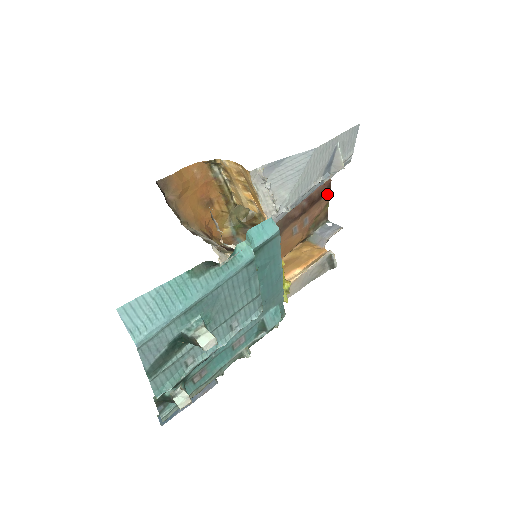
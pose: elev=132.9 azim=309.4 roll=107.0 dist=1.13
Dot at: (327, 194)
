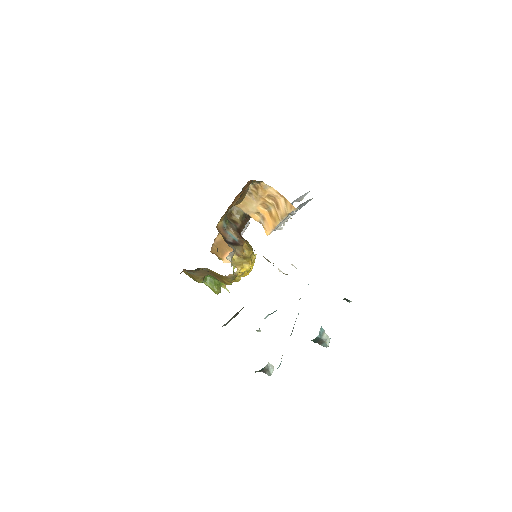
Dot at: occluded
